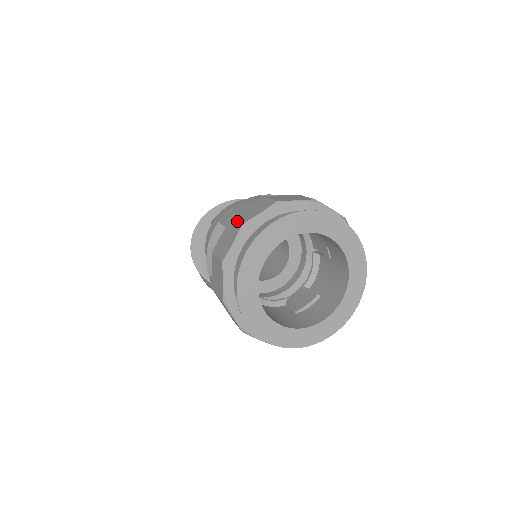
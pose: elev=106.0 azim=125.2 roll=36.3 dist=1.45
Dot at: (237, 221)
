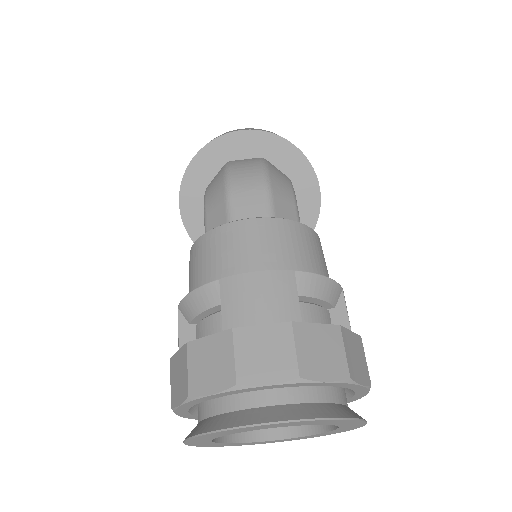
Dot at: (234, 362)
